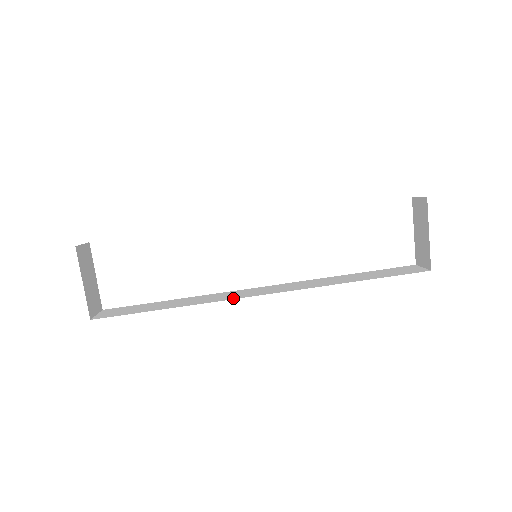
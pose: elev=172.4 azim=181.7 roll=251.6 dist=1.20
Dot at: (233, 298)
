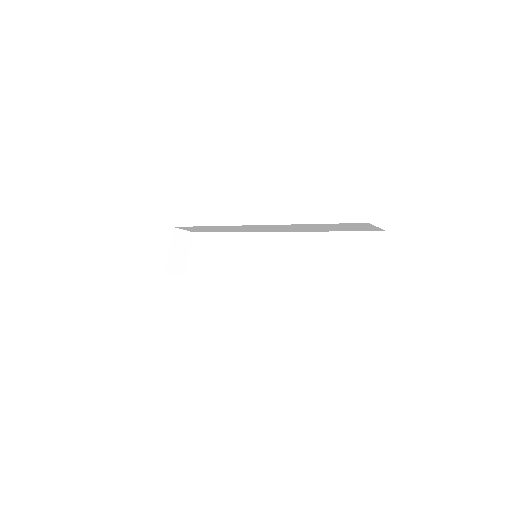
Dot at: occluded
